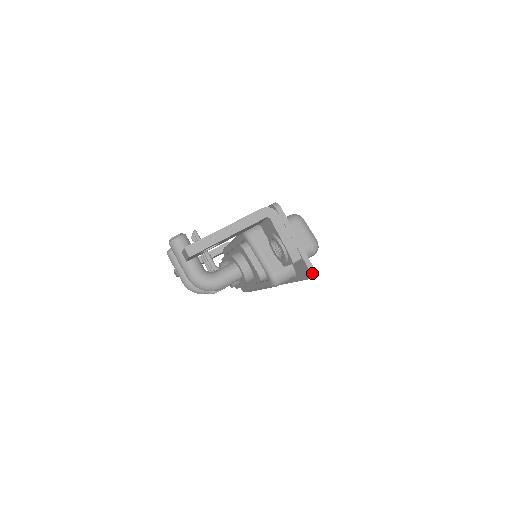
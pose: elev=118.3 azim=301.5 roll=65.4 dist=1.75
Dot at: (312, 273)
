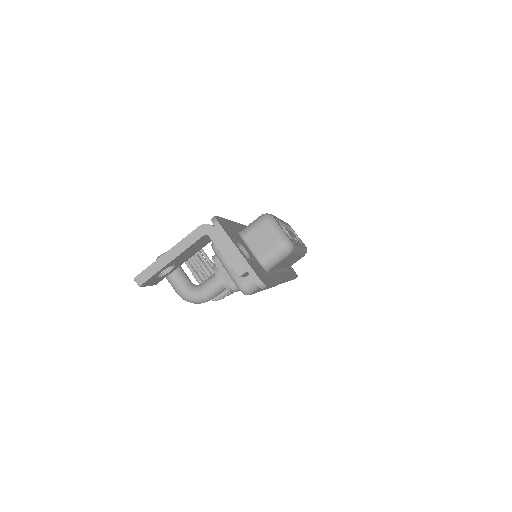
Dot at: (260, 285)
